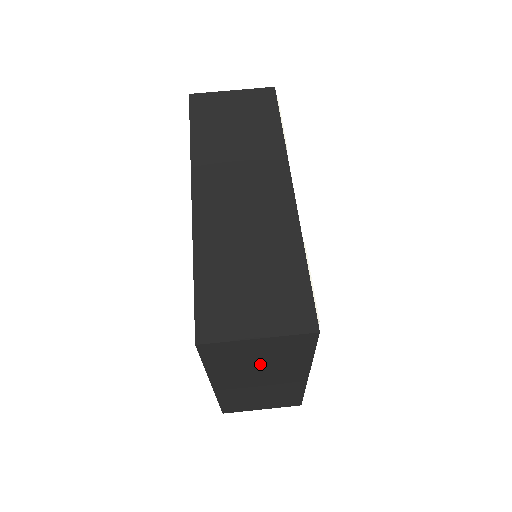
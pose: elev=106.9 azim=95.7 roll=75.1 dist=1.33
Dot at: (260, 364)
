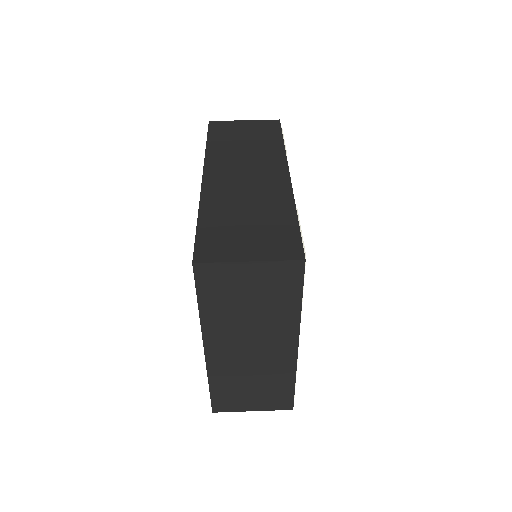
Dot at: (251, 312)
